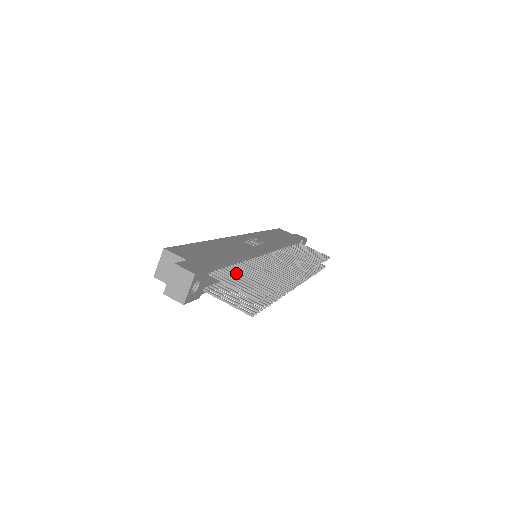
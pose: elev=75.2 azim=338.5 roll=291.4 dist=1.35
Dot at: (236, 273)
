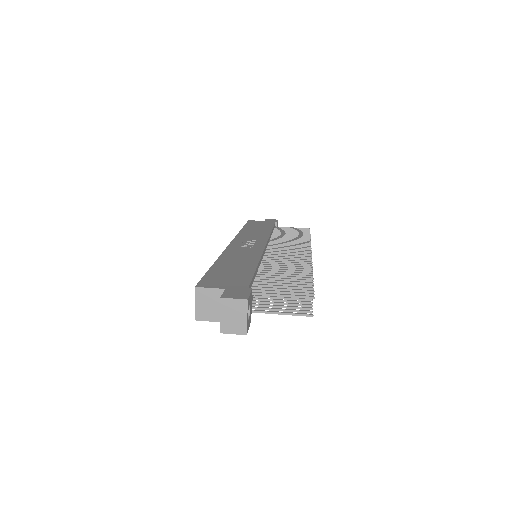
Dot at: (267, 281)
